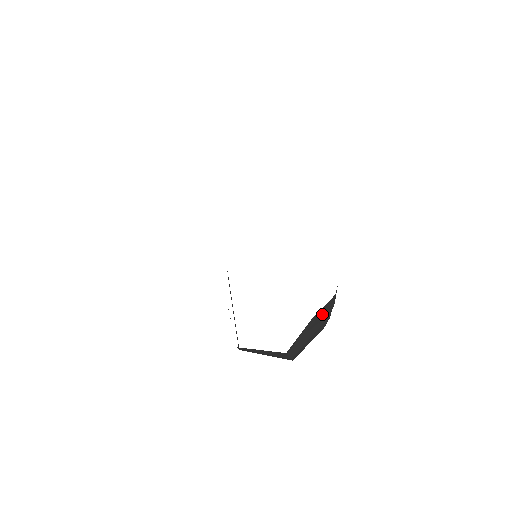
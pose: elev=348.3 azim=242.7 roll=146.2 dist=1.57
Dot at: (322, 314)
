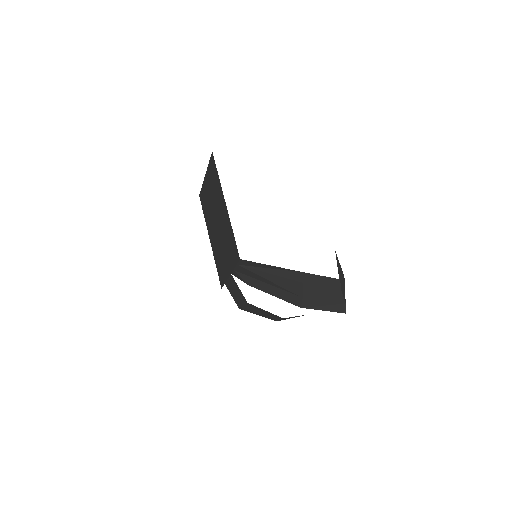
Dot at: occluded
